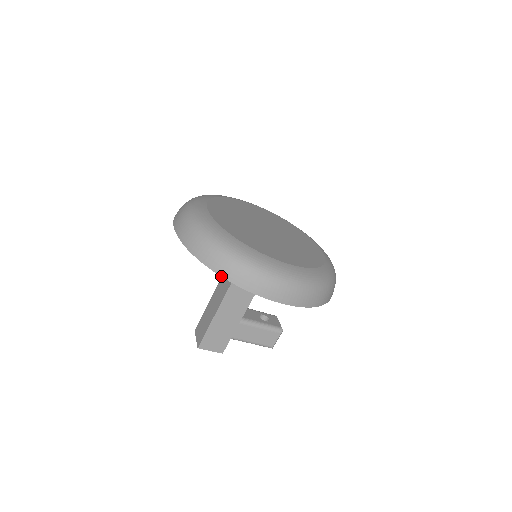
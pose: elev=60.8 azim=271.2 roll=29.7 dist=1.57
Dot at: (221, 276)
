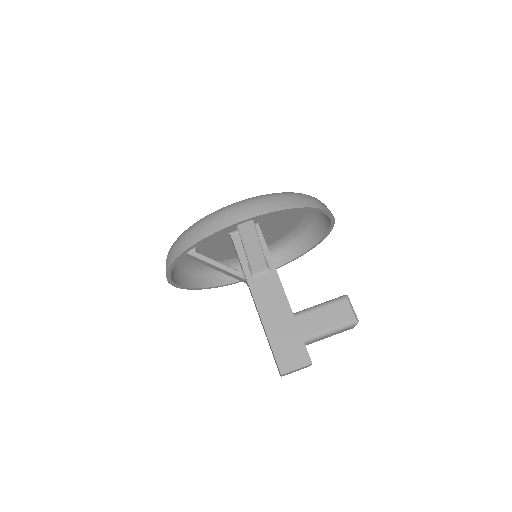
Dot at: (191, 246)
